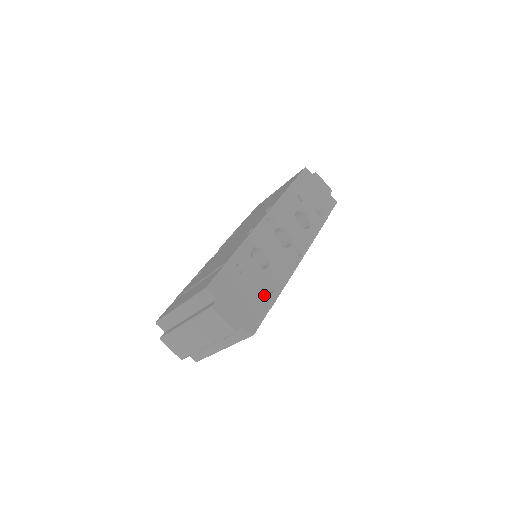
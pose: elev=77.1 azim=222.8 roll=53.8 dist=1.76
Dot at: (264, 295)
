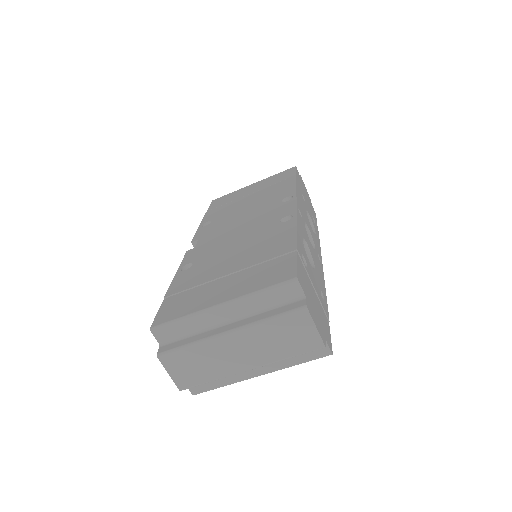
Dot at: (322, 302)
